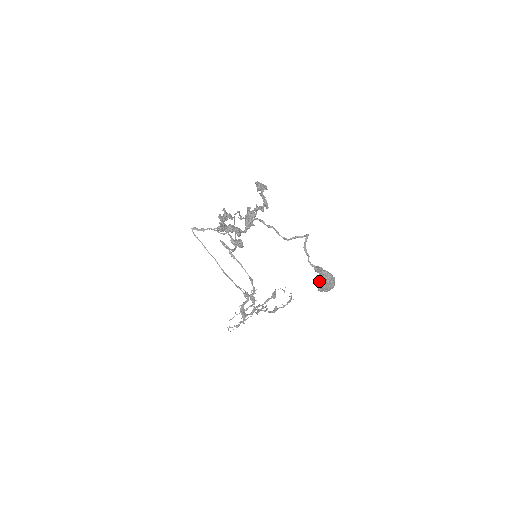
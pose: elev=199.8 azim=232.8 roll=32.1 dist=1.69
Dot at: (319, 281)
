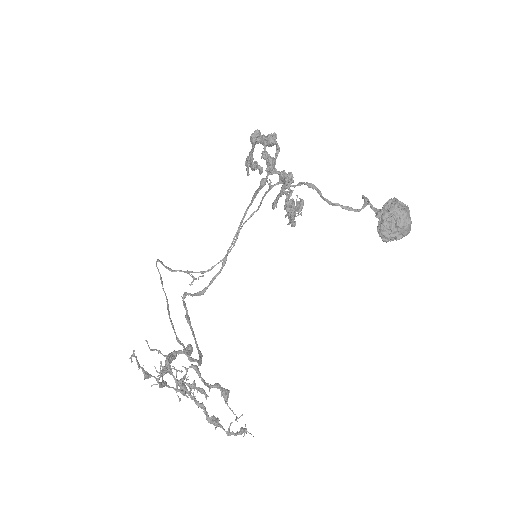
Dot at: (390, 200)
